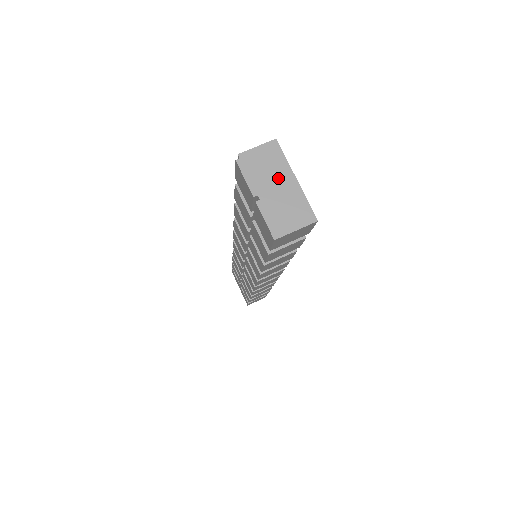
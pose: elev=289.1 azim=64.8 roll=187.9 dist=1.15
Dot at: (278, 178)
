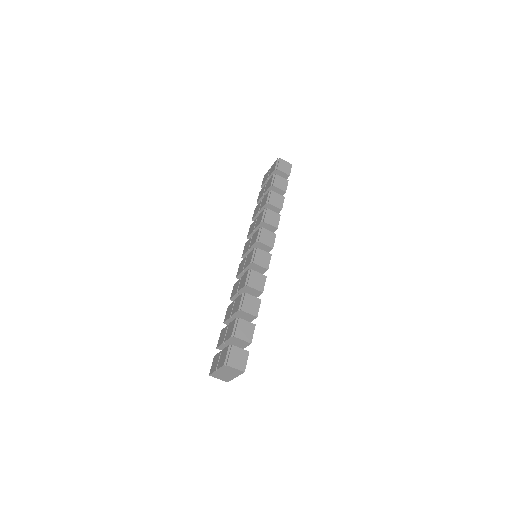
Dot at: (231, 374)
